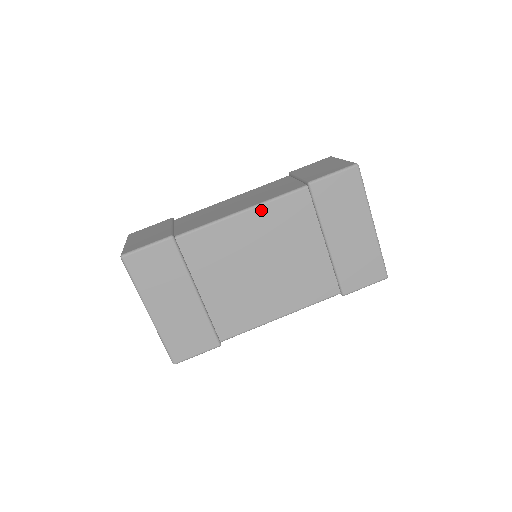
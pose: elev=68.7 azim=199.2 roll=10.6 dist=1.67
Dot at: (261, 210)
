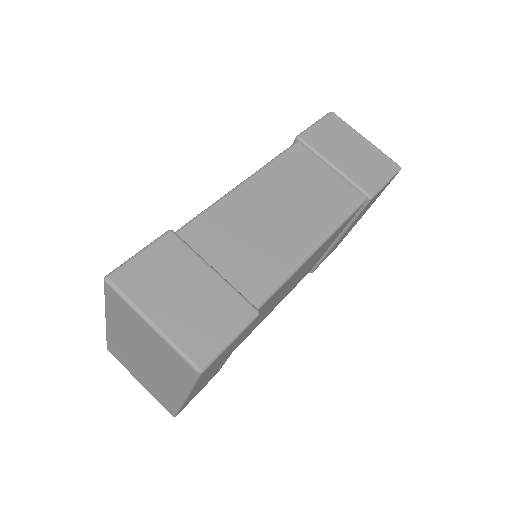
Dot at: (329, 239)
